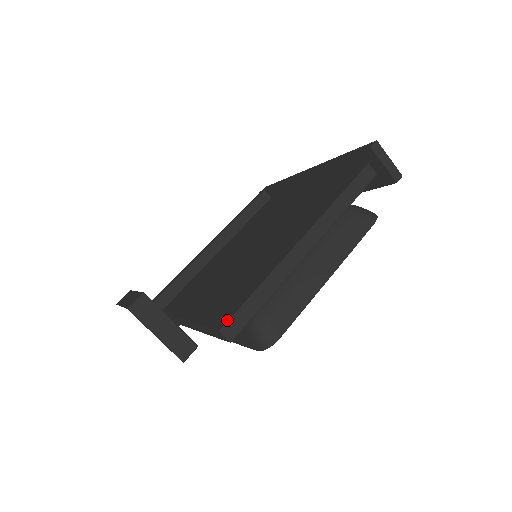
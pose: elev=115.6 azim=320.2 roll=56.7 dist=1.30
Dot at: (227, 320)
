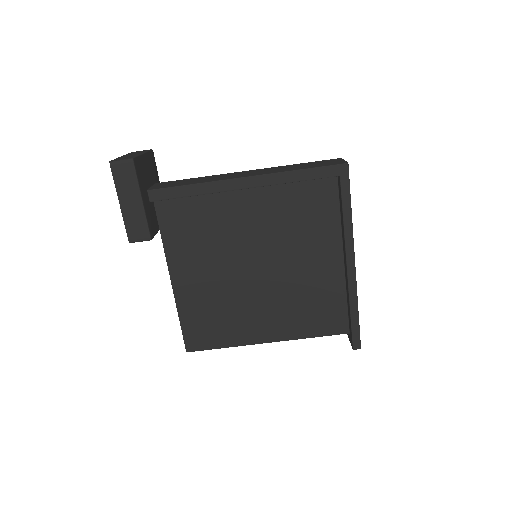
Dot at: (194, 351)
